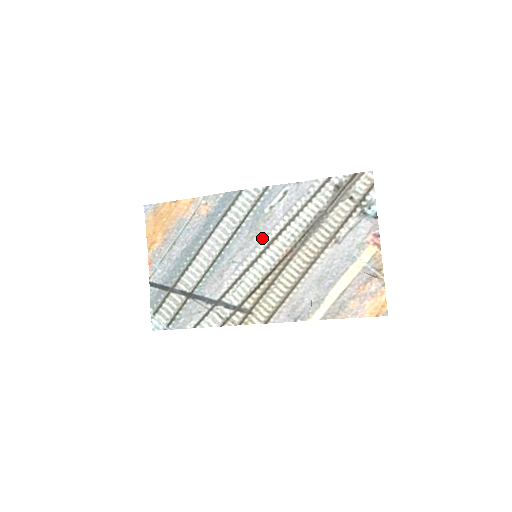
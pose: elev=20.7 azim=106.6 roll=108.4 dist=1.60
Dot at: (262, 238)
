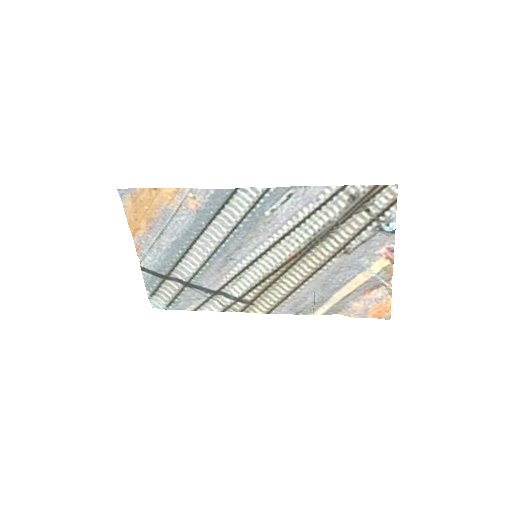
Dot at: (262, 240)
